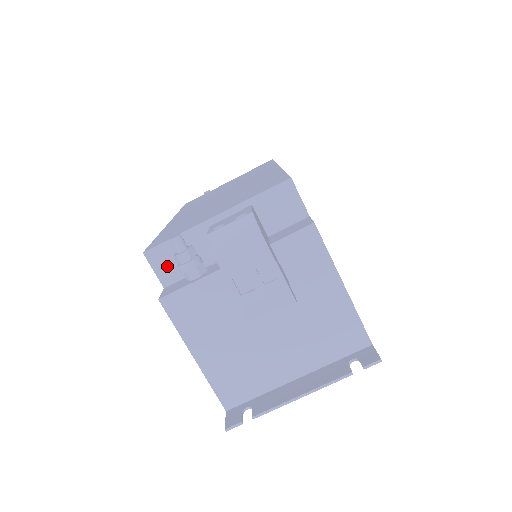
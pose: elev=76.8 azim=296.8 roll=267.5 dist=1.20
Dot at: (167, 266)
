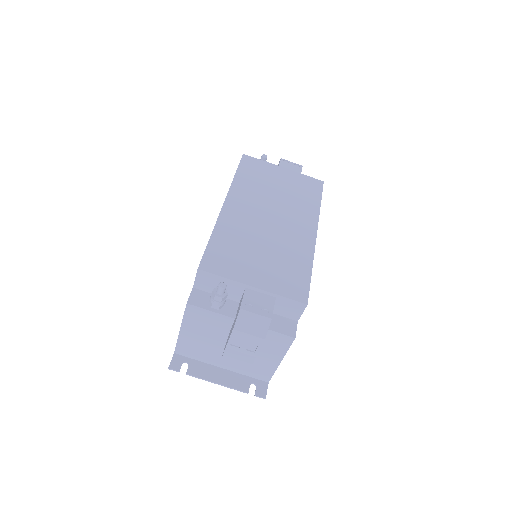
Dot at: (205, 282)
